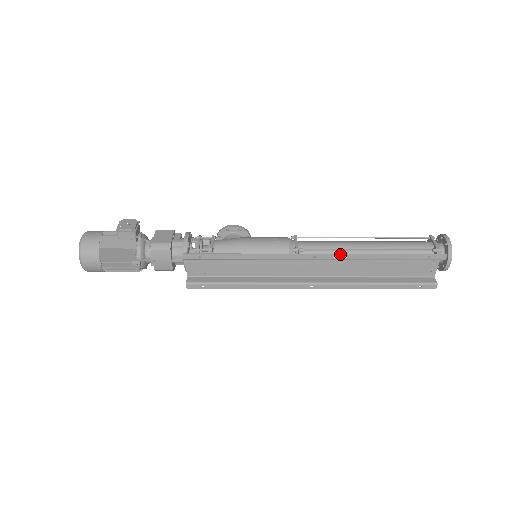
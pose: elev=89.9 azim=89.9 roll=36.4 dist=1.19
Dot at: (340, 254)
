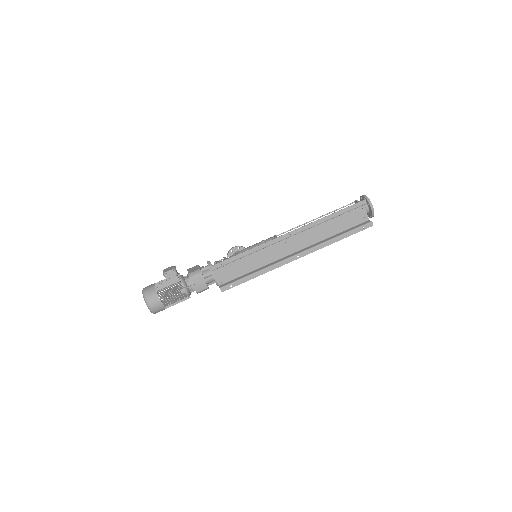
Dot at: (304, 226)
